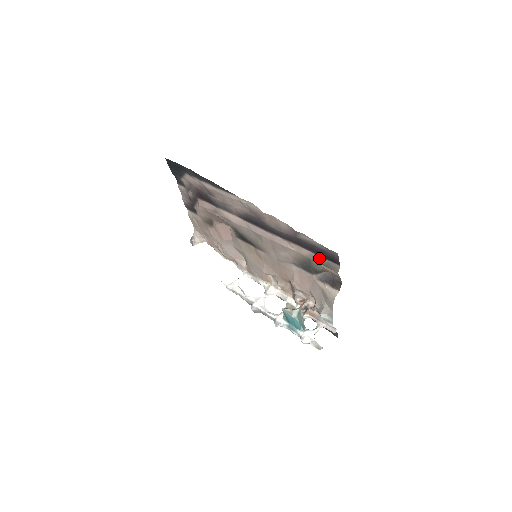
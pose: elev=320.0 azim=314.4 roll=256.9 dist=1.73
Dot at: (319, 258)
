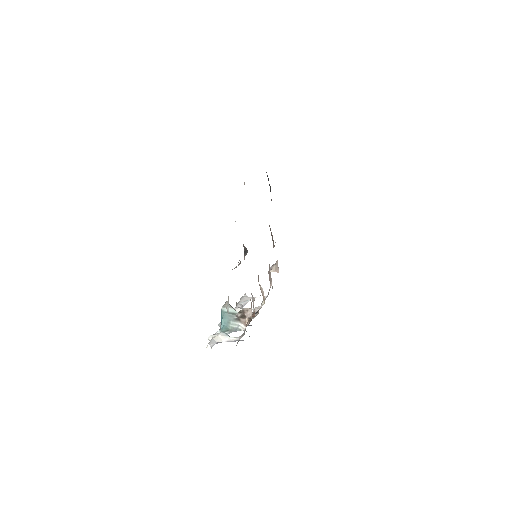
Dot at: occluded
